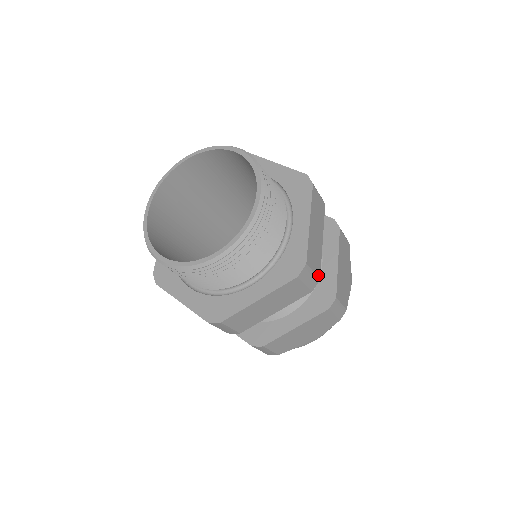
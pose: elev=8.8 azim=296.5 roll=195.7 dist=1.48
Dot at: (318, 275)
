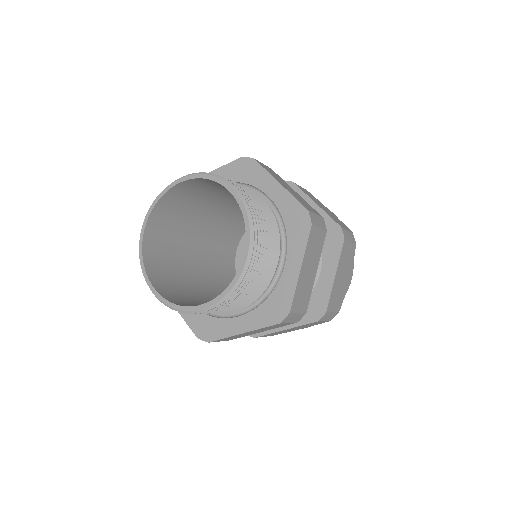
Dot at: (305, 310)
